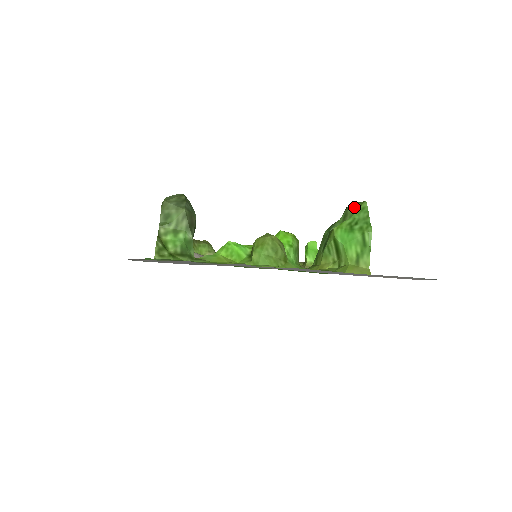
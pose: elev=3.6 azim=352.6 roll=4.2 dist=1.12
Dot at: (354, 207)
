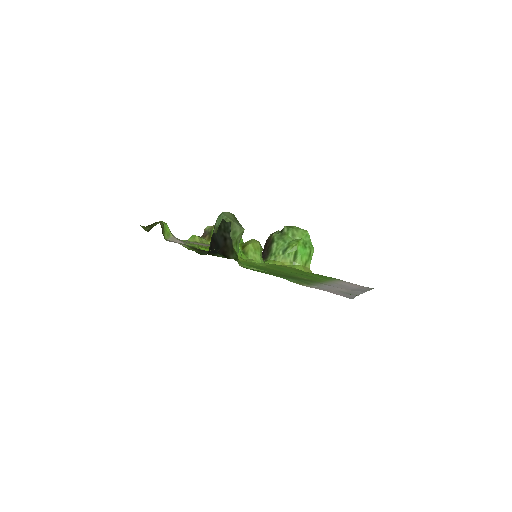
Dot at: (300, 232)
